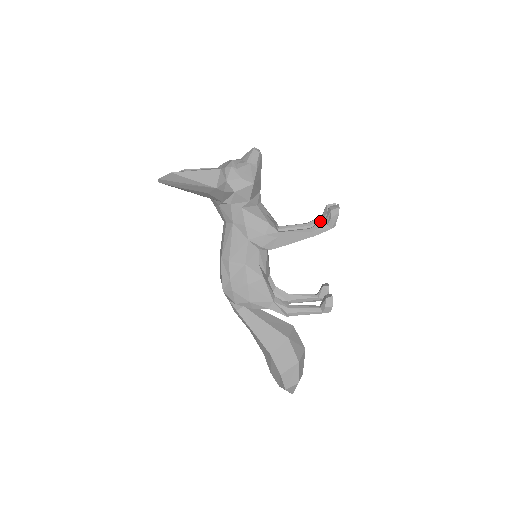
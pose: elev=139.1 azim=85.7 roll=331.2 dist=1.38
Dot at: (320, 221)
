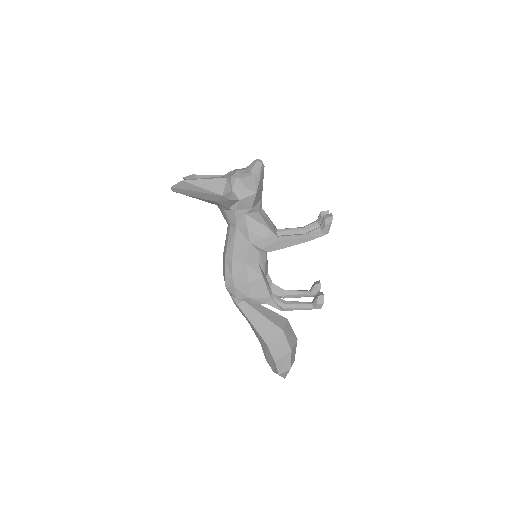
Dot at: (315, 226)
